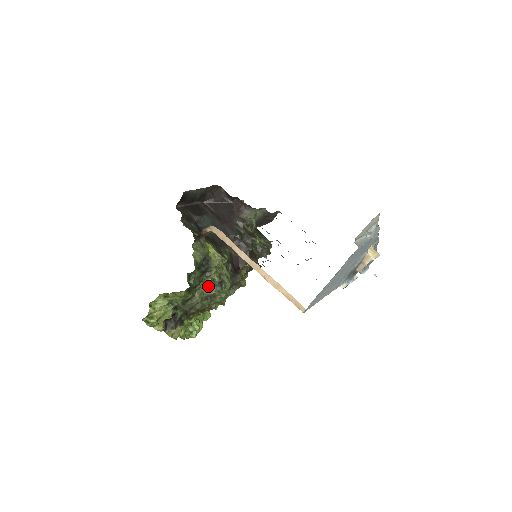
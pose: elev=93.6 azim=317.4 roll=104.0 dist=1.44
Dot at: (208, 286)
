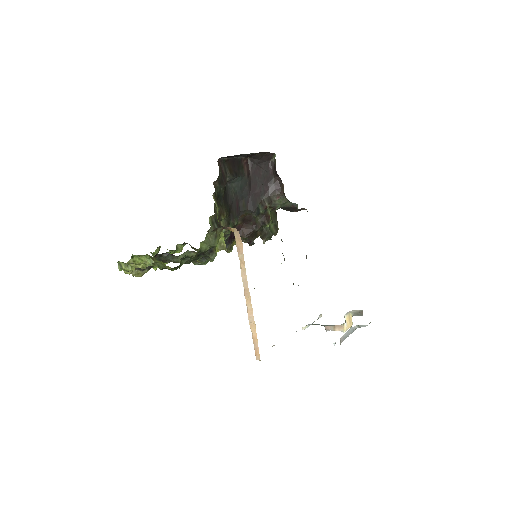
Dot at: occluded
